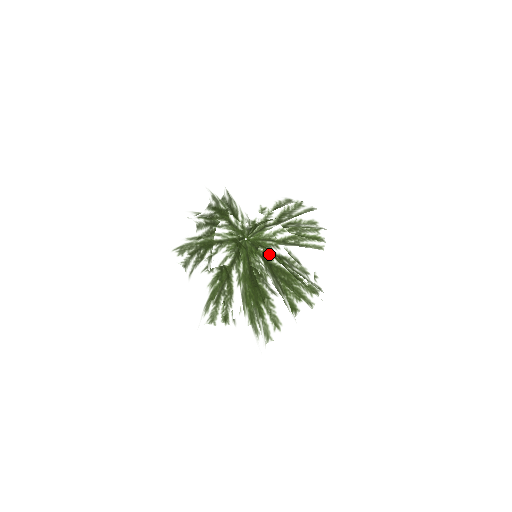
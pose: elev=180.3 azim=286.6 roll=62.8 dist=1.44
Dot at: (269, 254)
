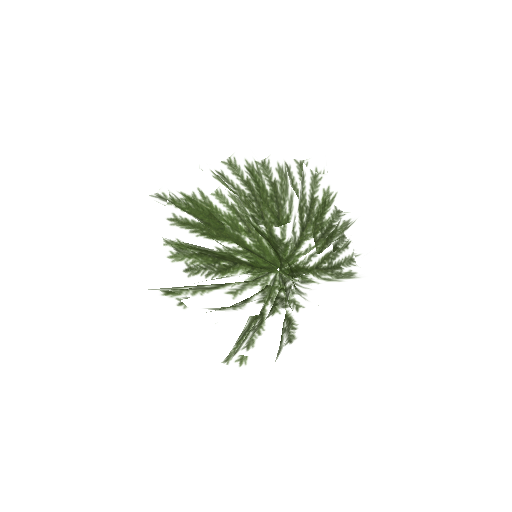
Dot at: occluded
